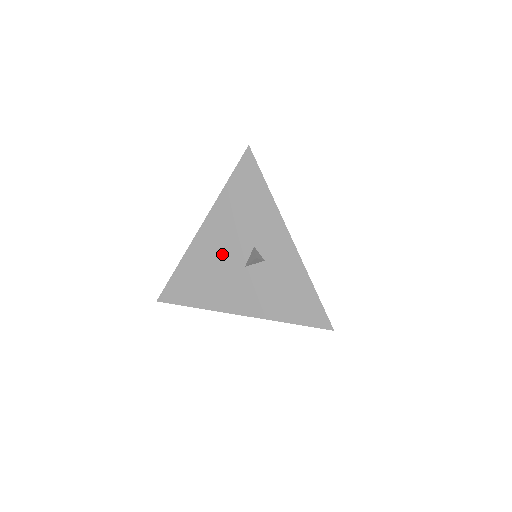
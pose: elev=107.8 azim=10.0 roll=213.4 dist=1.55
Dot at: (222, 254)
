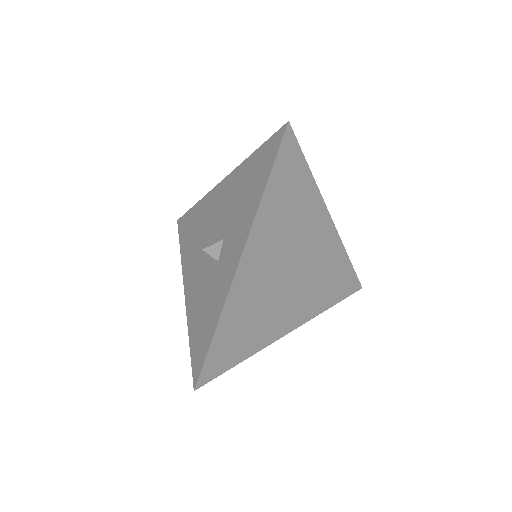
Dot at: (212, 222)
